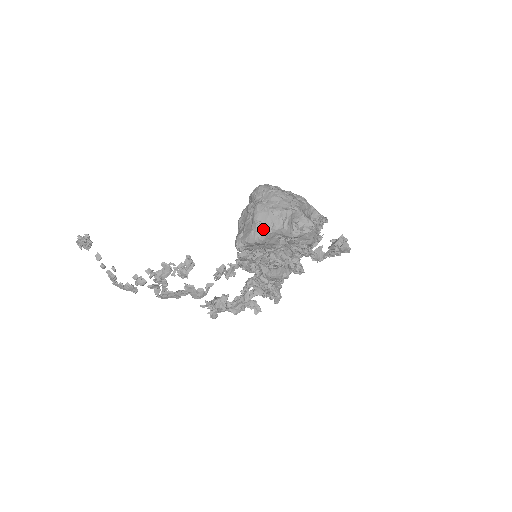
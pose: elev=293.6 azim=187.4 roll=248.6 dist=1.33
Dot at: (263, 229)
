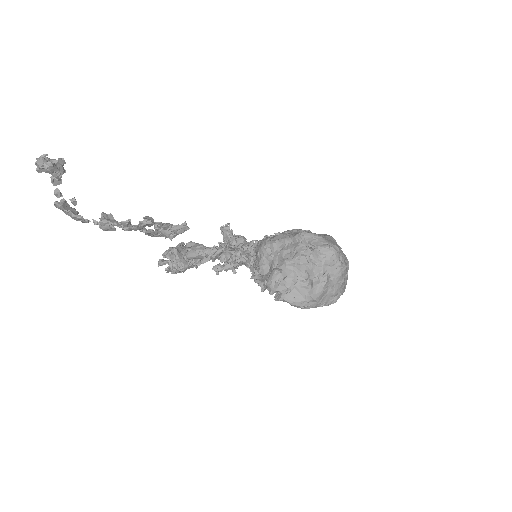
Dot at: (314, 305)
